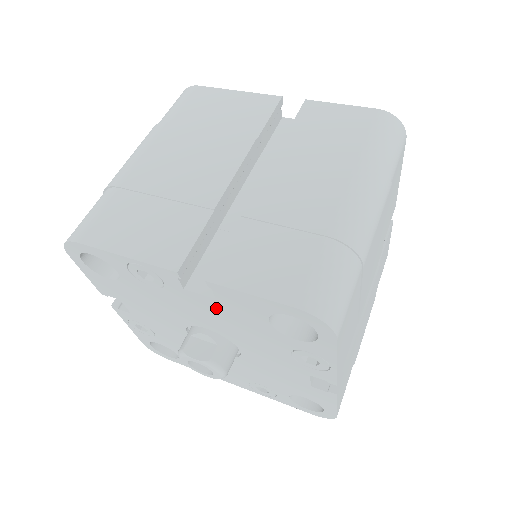
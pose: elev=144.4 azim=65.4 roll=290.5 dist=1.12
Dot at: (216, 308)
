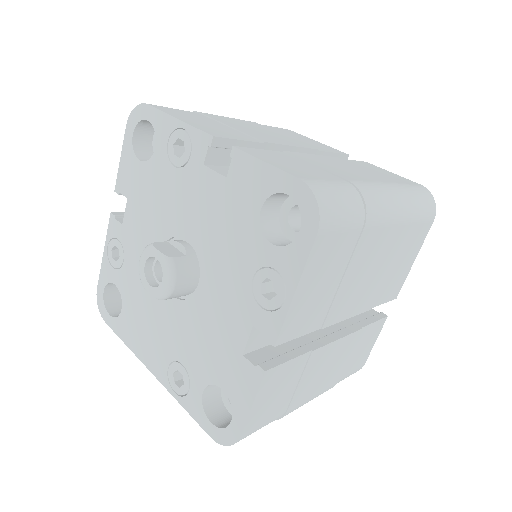
Dot at: (218, 195)
